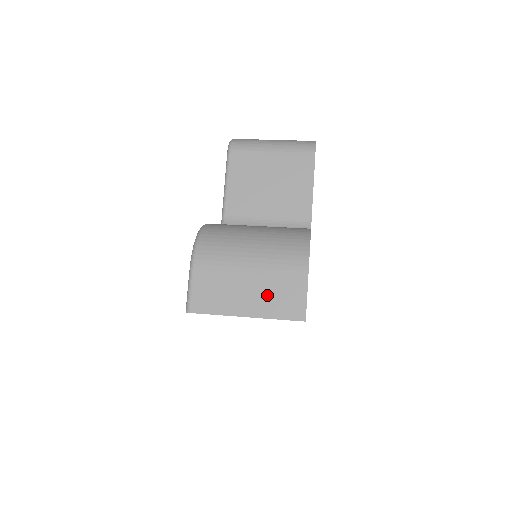
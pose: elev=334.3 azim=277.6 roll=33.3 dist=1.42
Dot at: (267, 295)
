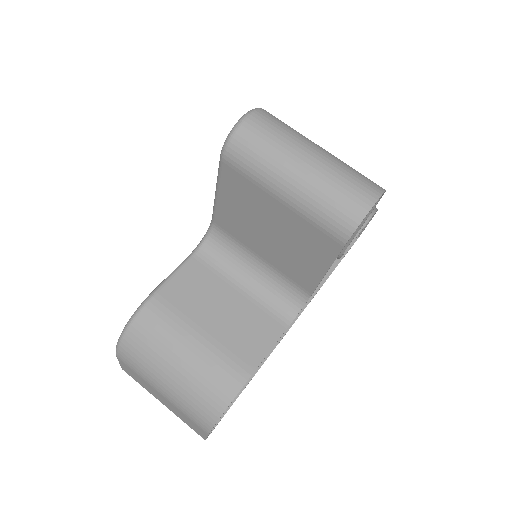
Dot at: (176, 412)
